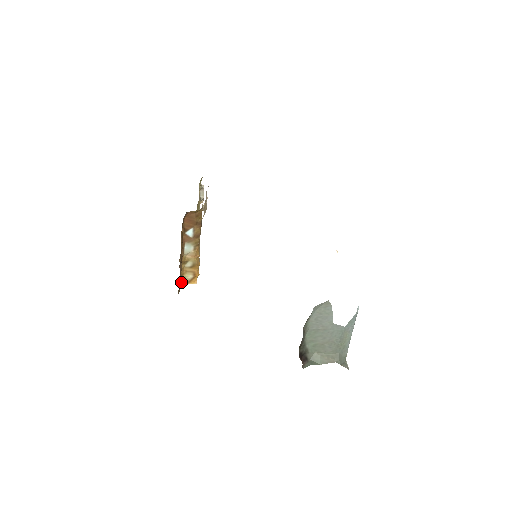
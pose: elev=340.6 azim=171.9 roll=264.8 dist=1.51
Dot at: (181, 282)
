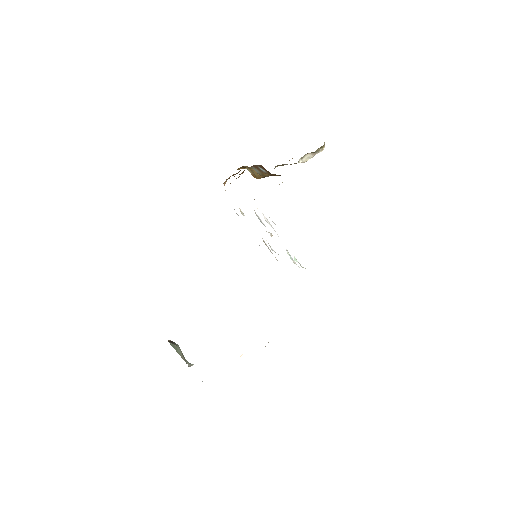
Dot at: (239, 169)
